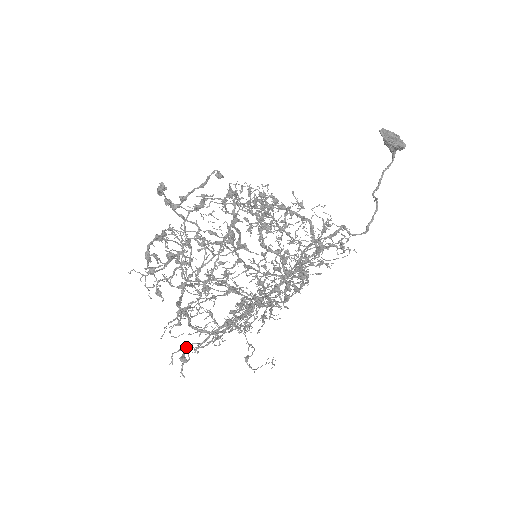
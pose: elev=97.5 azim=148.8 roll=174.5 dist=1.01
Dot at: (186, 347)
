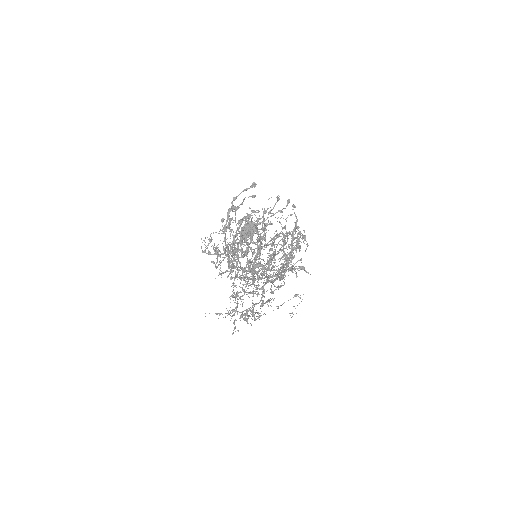
Dot at: (292, 269)
